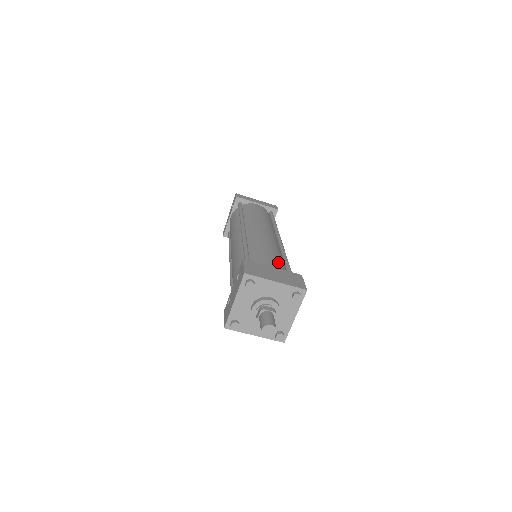
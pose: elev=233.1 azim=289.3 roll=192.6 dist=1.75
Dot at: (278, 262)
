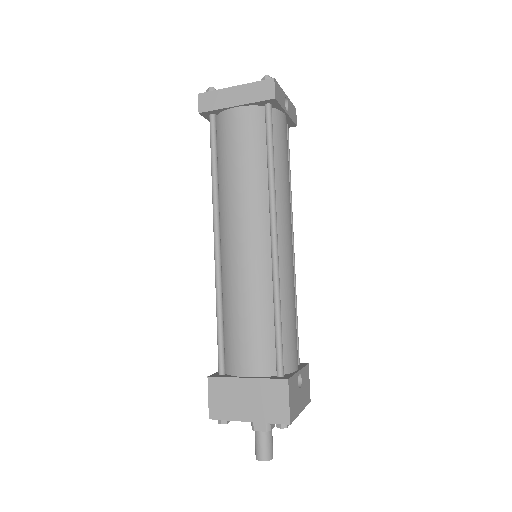
Dot at: (259, 344)
